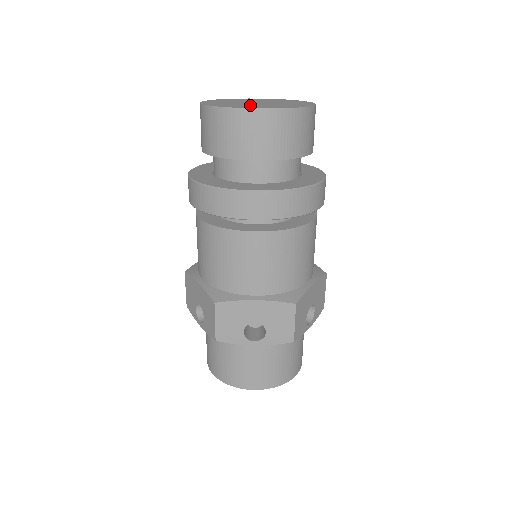
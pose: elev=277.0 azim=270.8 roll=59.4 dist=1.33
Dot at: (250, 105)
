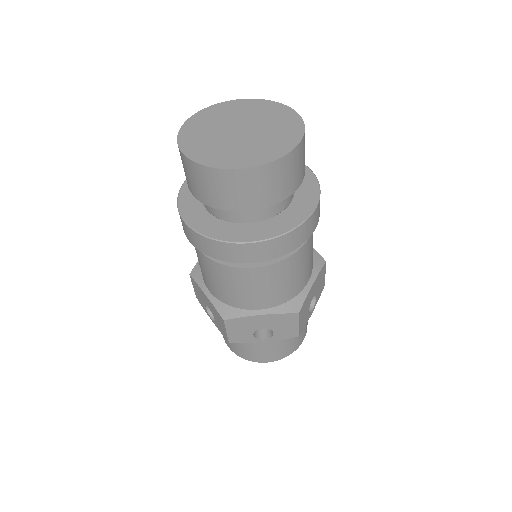
Dot at: (233, 150)
